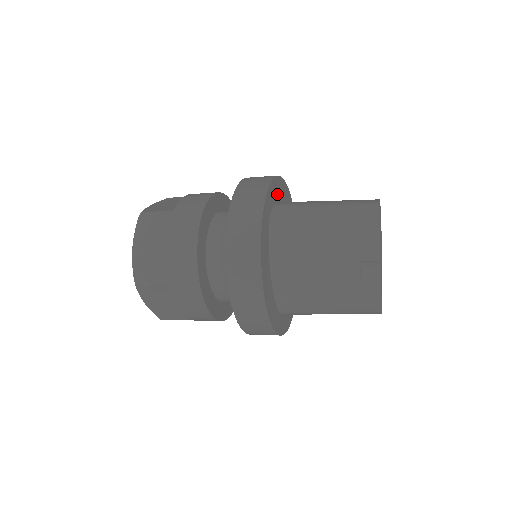
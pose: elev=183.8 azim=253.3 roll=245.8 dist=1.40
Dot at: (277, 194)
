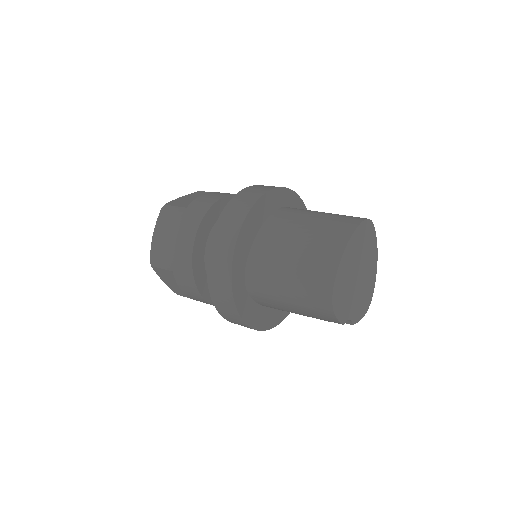
Dot at: (245, 248)
